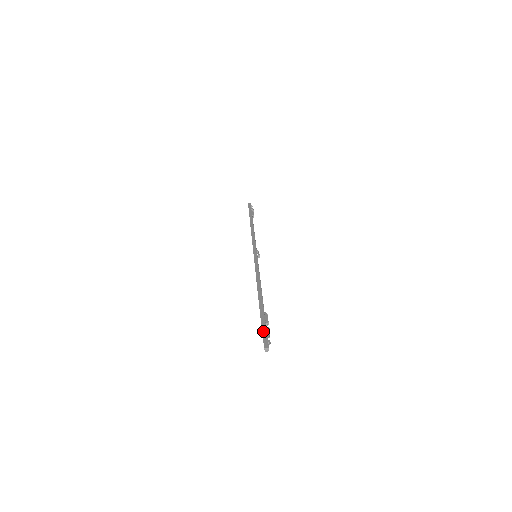
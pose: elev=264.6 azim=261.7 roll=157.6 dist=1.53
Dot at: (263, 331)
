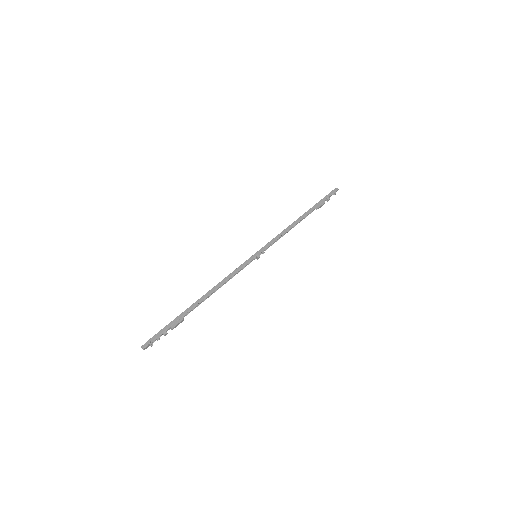
Dot at: (159, 332)
